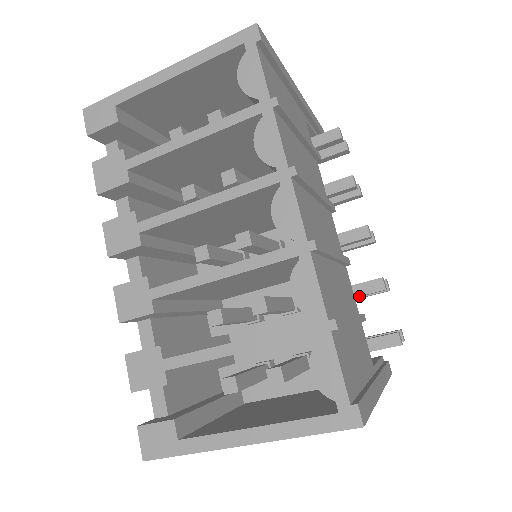
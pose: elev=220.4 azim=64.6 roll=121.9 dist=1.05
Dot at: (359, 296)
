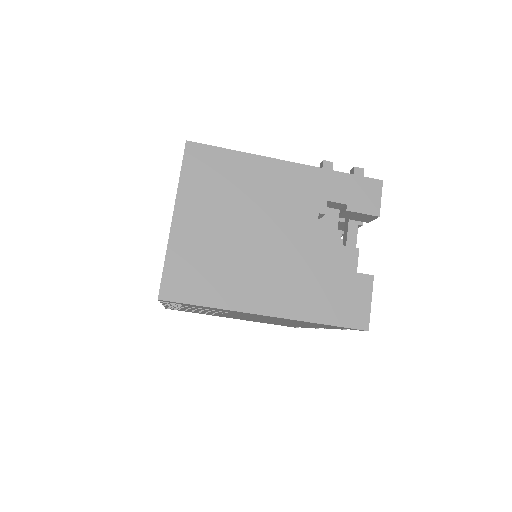
Dot at: occluded
